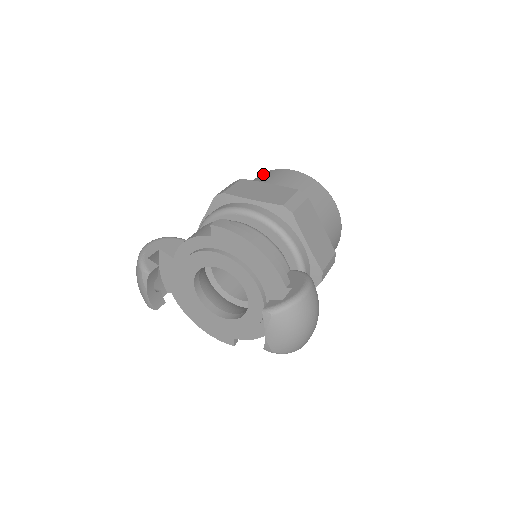
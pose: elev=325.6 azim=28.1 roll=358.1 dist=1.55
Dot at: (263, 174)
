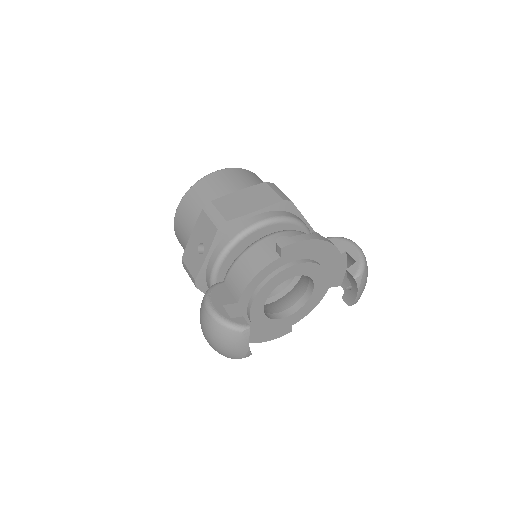
Dot at: (198, 188)
